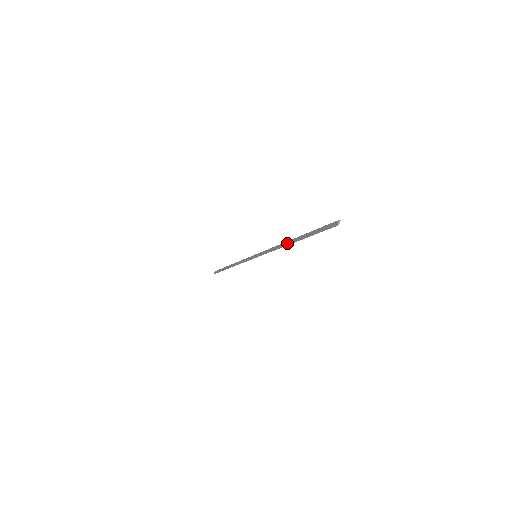
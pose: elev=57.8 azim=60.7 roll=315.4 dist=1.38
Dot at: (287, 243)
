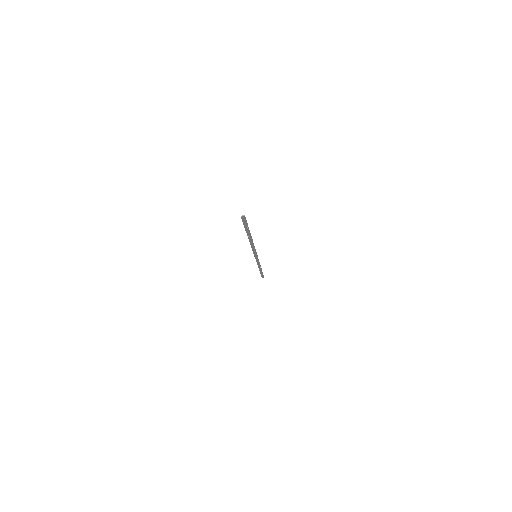
Dot at: (250, 239)
